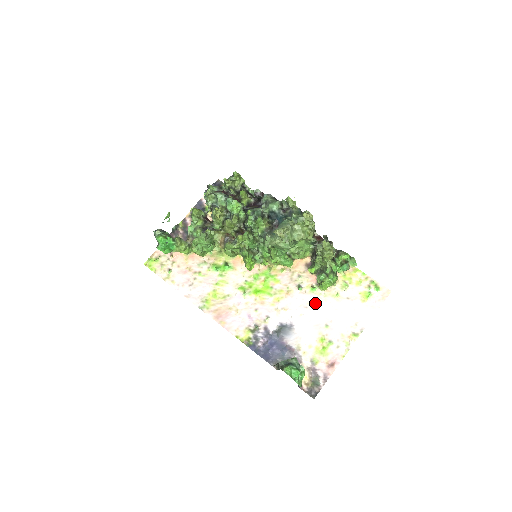
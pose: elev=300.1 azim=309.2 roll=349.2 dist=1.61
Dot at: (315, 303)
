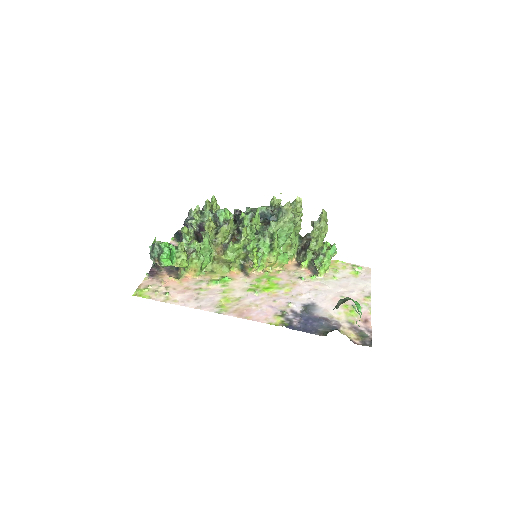
Dot at: (321, 285)
